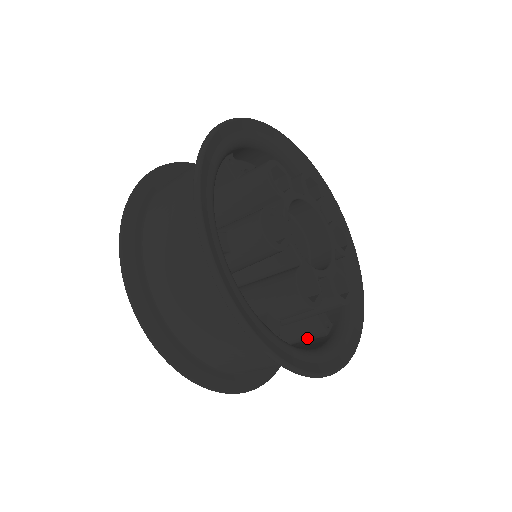
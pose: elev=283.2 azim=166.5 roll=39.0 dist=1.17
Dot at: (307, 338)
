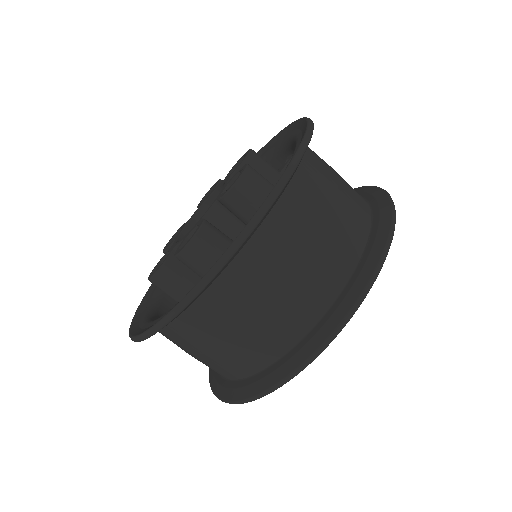
Dot at: occluded
